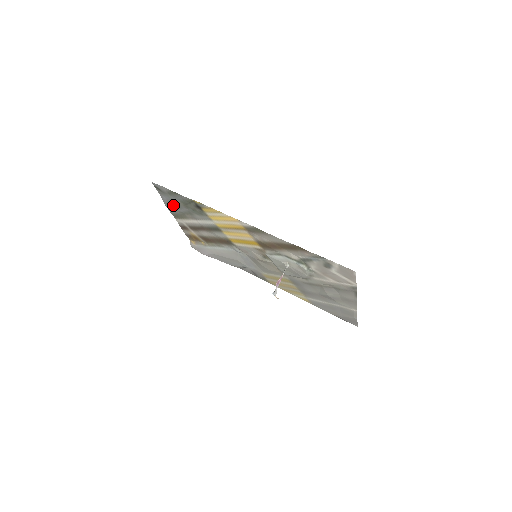
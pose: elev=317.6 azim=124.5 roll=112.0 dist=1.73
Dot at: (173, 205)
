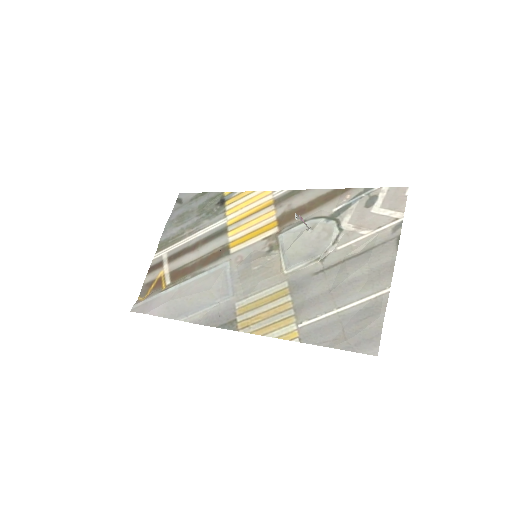
Dot at: (180, 219)
